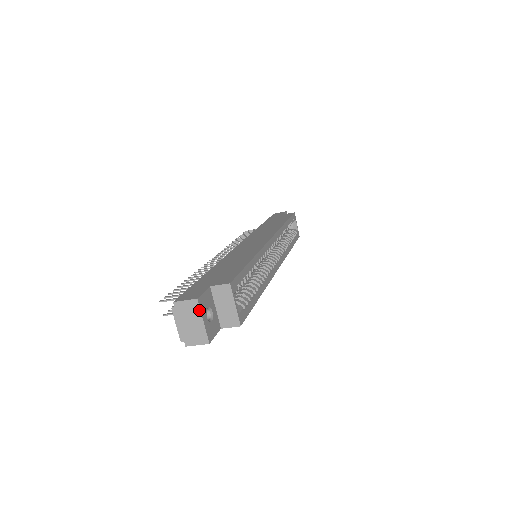
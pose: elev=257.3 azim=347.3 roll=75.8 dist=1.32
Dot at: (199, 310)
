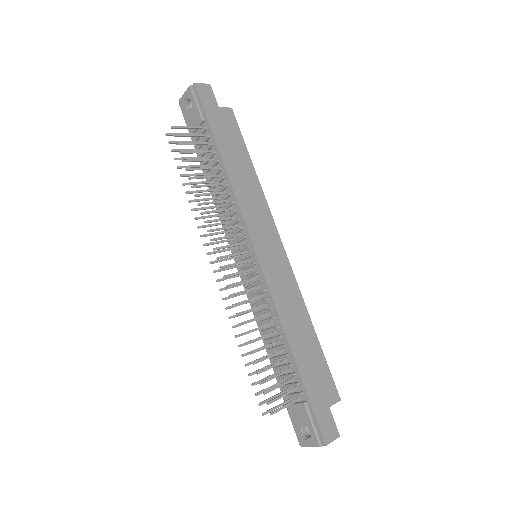
Dot at: occluded
